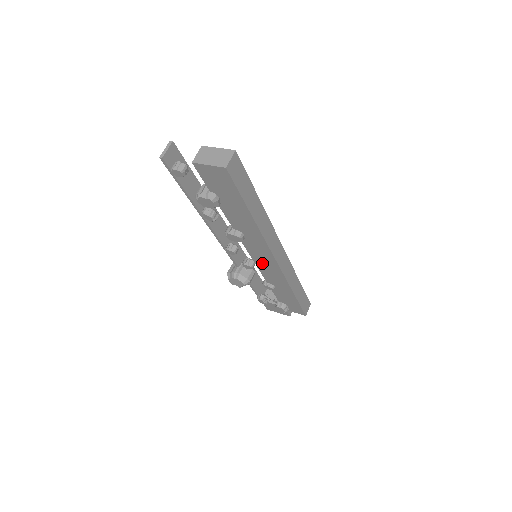
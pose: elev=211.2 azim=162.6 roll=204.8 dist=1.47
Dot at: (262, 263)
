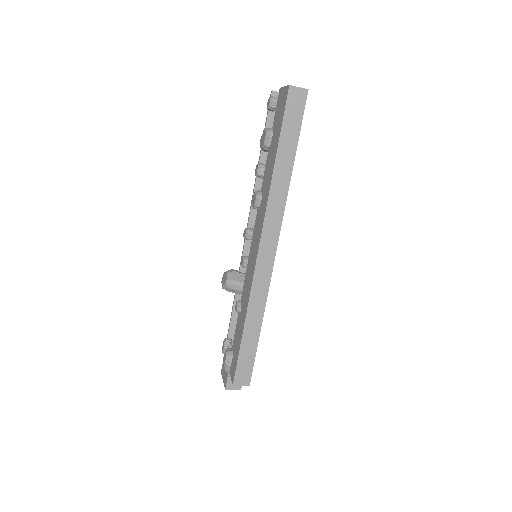
Dot at: (252, 256)
